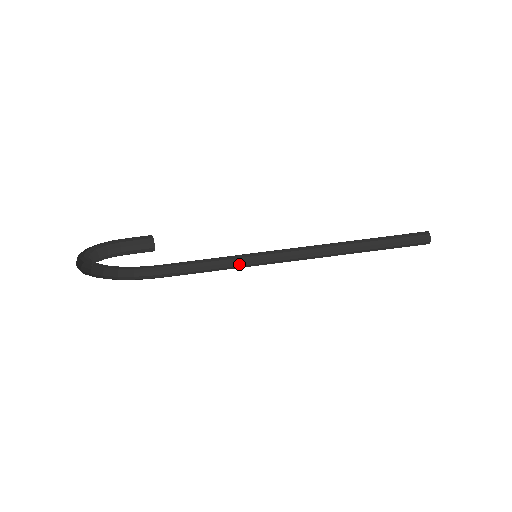
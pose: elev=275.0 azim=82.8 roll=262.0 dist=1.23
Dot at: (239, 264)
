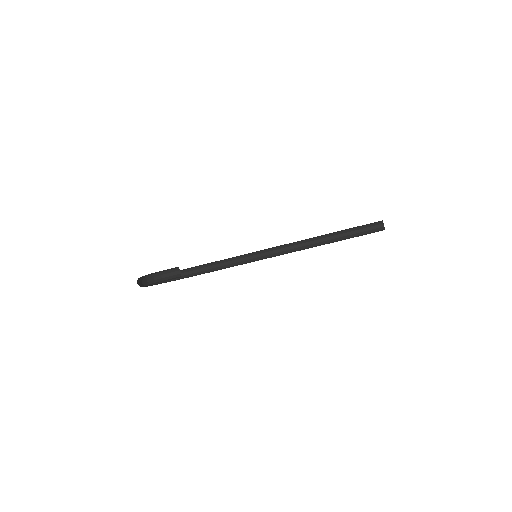
Dot at: (246, 261)
